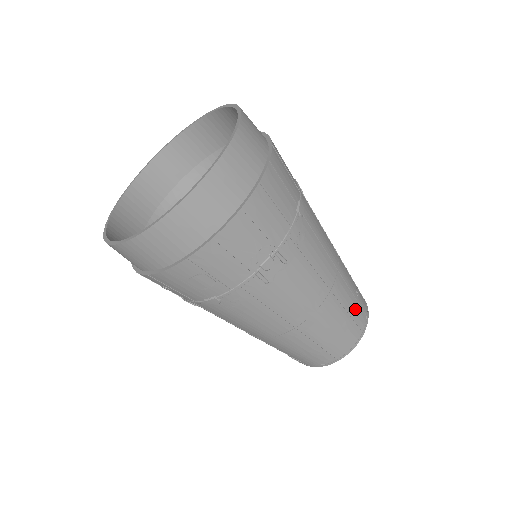
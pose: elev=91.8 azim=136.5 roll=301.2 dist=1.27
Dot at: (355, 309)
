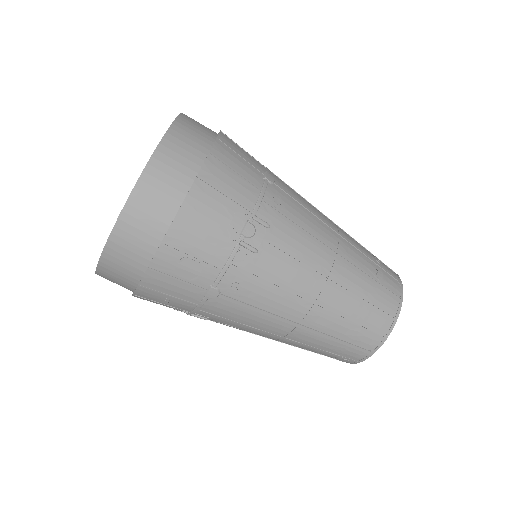
Dot at: (378, 273)
